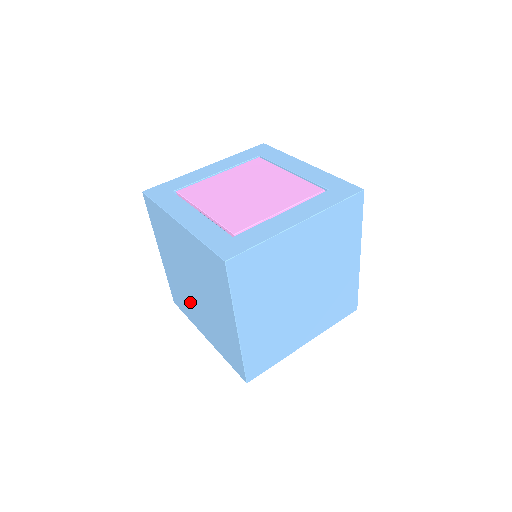
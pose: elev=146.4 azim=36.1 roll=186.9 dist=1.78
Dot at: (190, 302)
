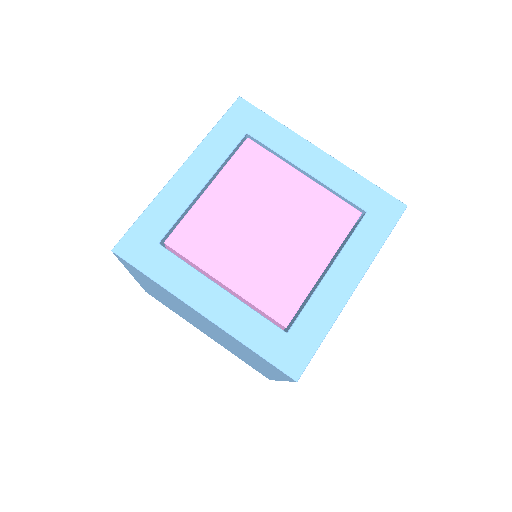
Dot at: occluded
